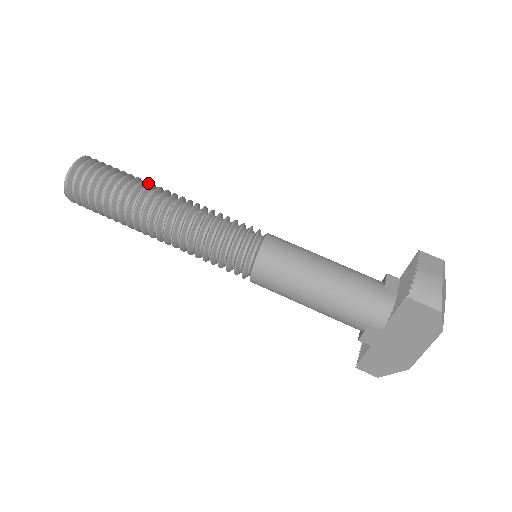
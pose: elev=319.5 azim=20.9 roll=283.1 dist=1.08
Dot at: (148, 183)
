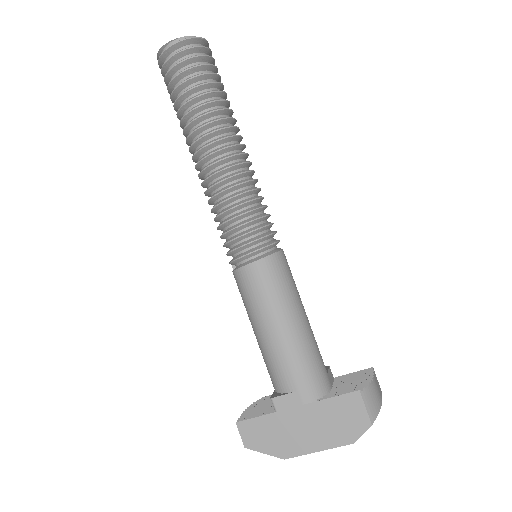
Dot at: occluded
